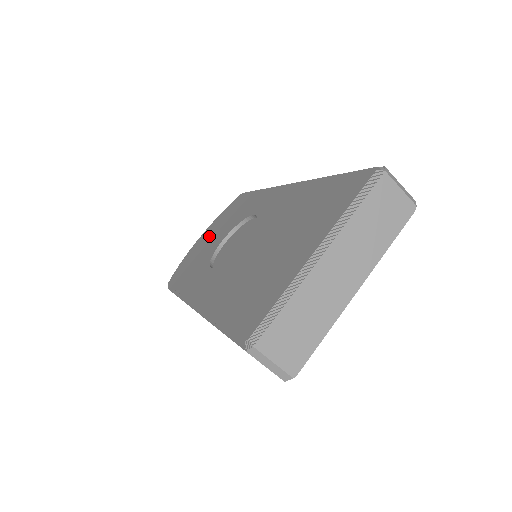
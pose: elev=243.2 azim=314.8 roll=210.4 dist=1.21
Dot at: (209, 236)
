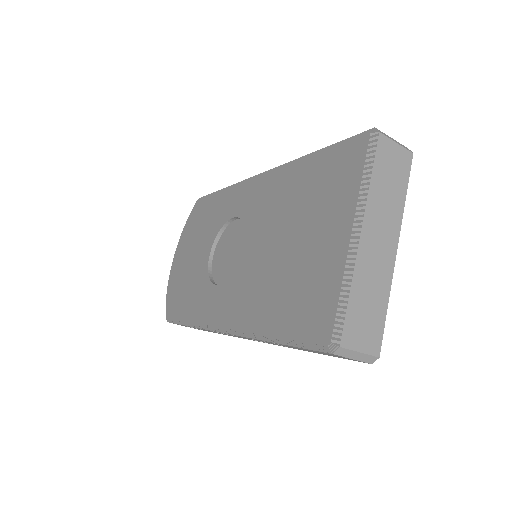
Dot at: (186, 254)
